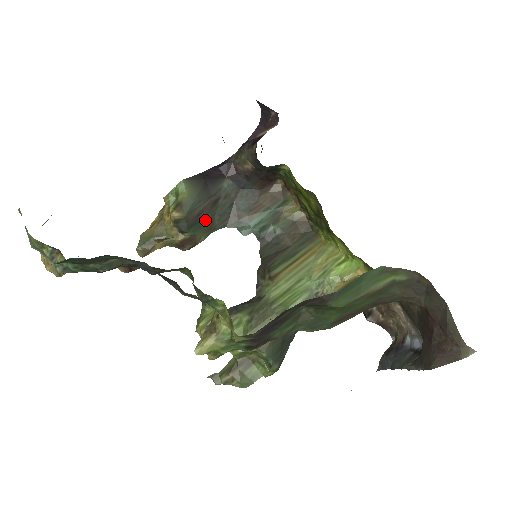
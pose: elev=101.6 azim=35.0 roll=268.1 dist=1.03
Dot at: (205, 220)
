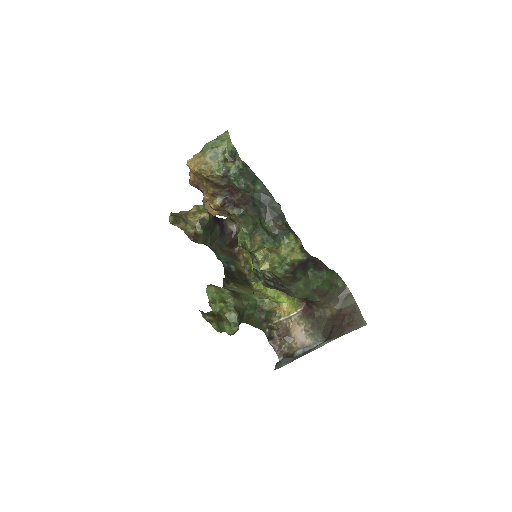
Dot at: (208, 233)
